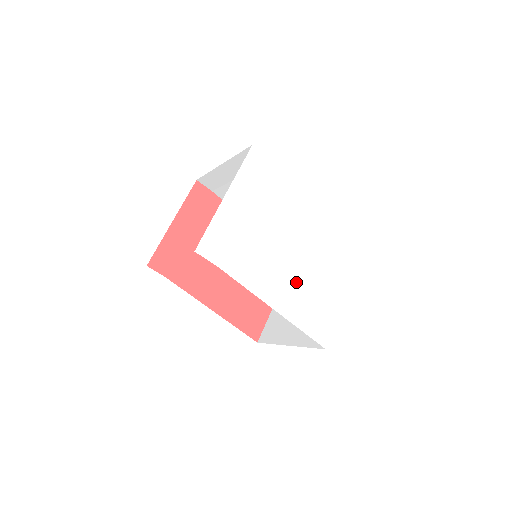
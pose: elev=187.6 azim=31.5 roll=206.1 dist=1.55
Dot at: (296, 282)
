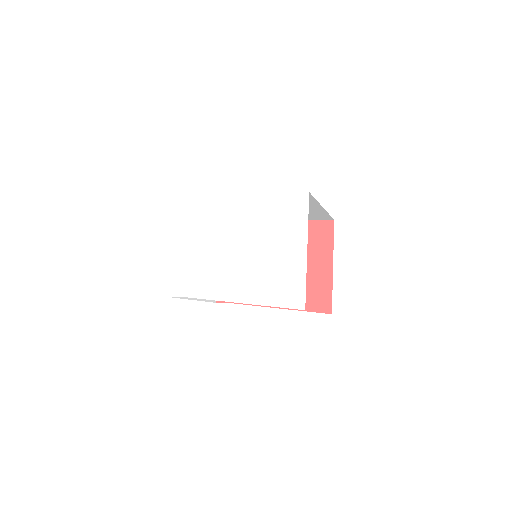
Dot at: (251, 270)
